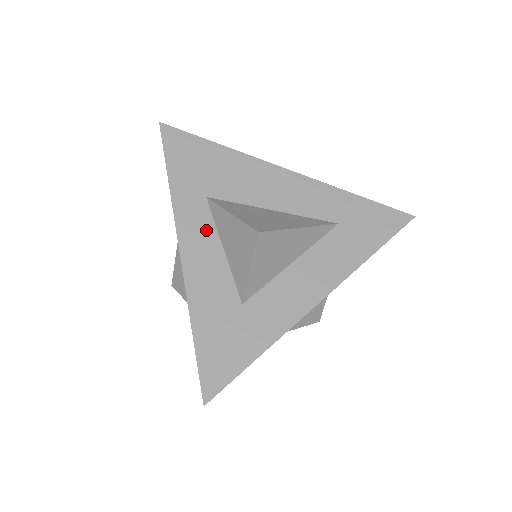
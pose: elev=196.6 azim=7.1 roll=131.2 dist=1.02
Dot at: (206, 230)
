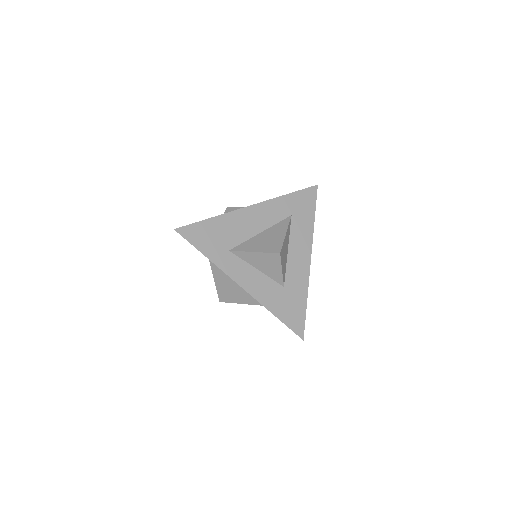
Dot at: (243, 267)
